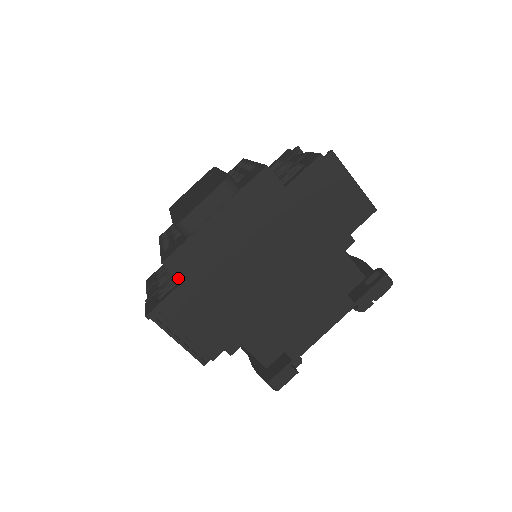
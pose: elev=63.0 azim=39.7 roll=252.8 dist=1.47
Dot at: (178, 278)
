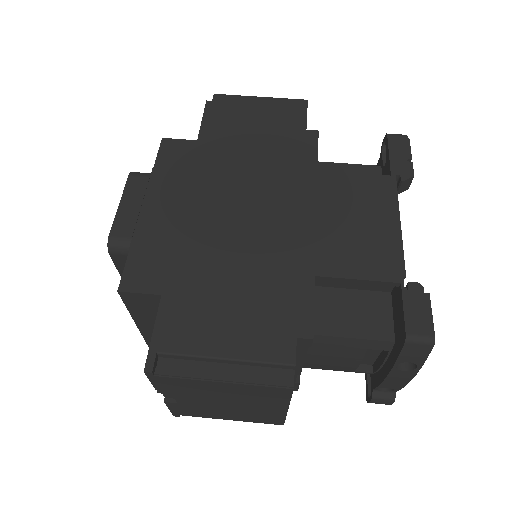
Dot at: (152, 293)
